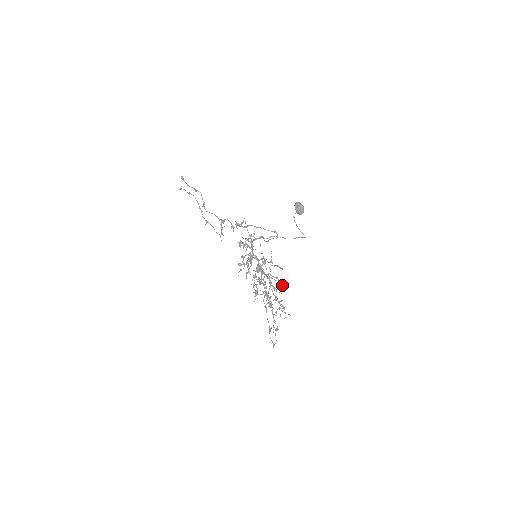
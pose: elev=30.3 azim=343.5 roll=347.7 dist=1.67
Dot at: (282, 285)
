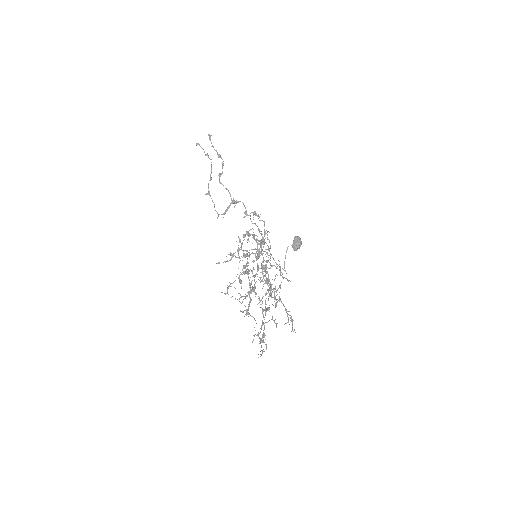
Dot at: occluded
